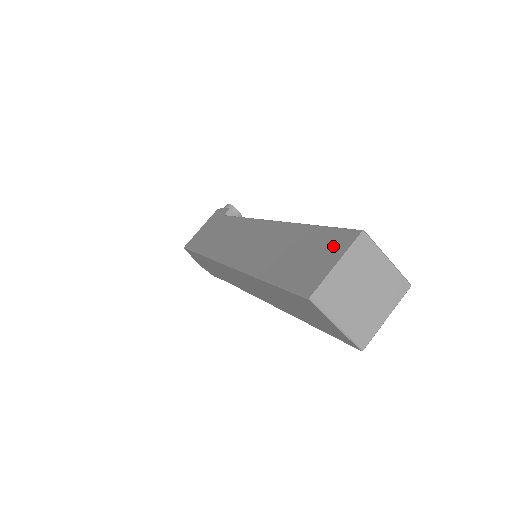
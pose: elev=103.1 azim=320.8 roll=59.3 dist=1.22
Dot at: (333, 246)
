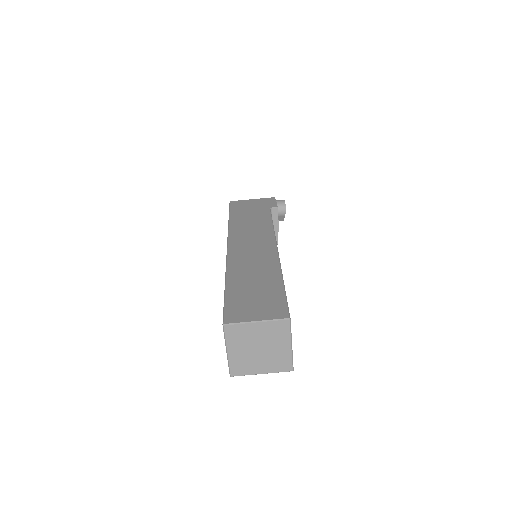
Dot at: (270, 308)
